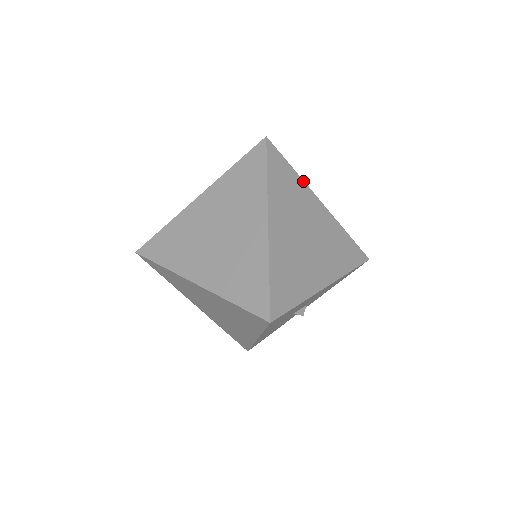
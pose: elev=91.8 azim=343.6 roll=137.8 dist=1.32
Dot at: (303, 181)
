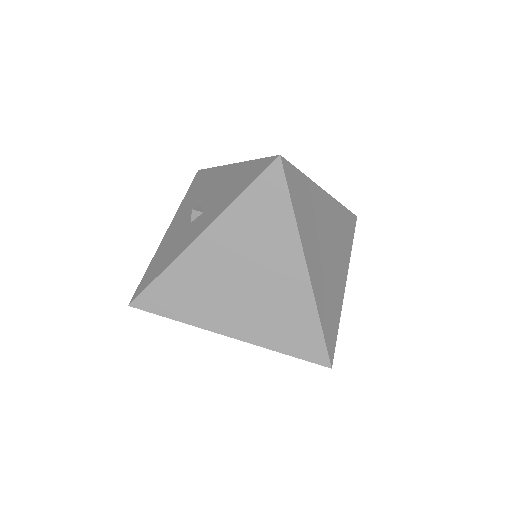
Dot at: (312, 181)
